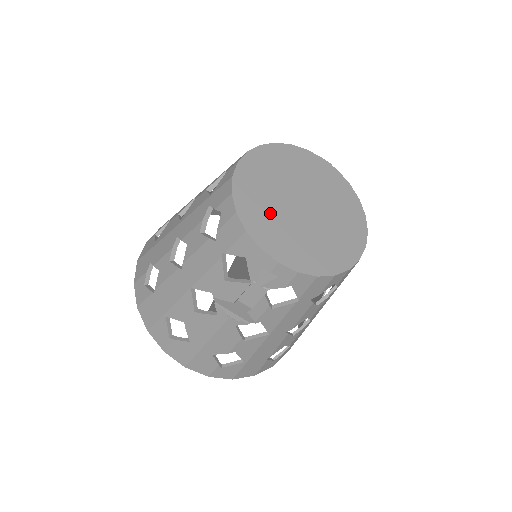
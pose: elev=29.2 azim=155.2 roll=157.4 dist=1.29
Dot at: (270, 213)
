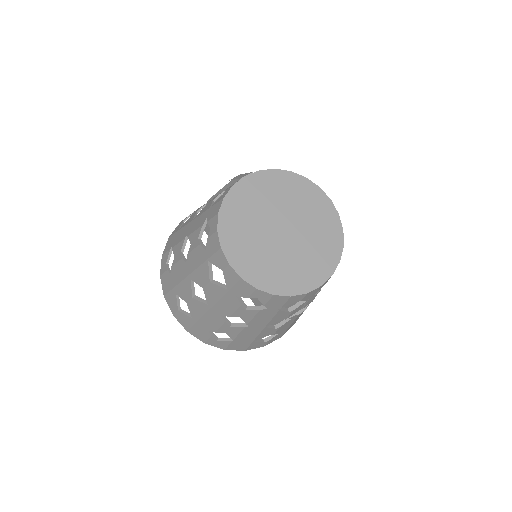
Dot at: (281, 266)
